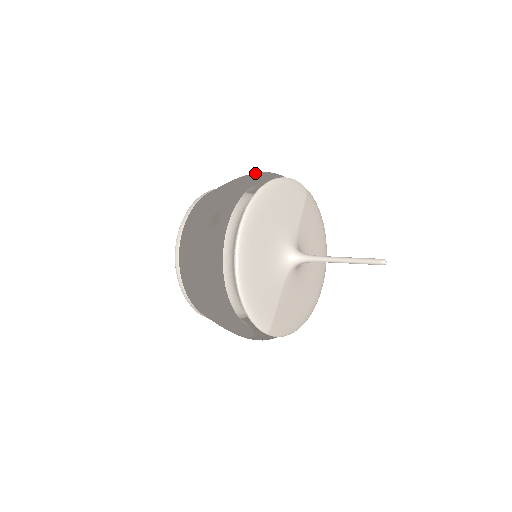
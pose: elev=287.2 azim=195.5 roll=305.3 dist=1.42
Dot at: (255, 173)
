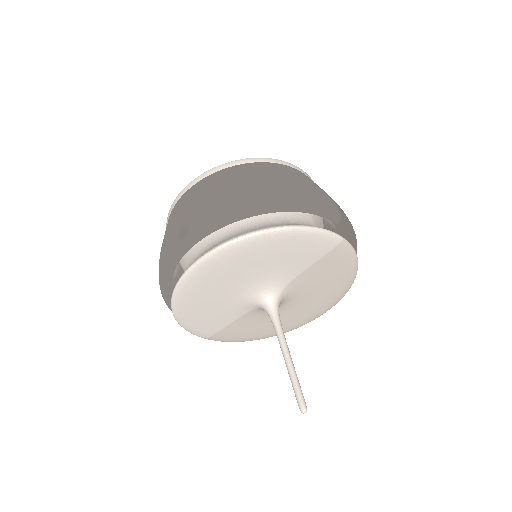
Dot at: (274, 197)
